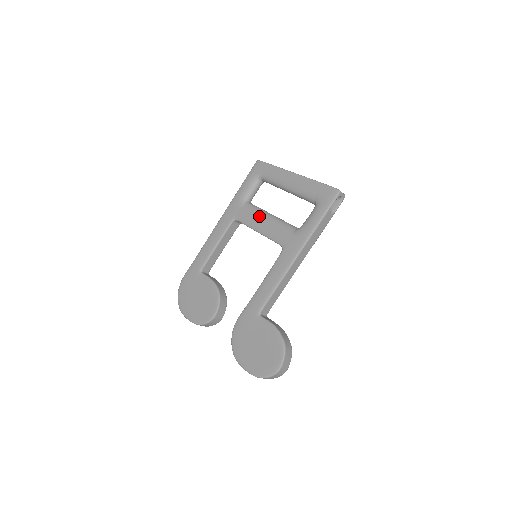
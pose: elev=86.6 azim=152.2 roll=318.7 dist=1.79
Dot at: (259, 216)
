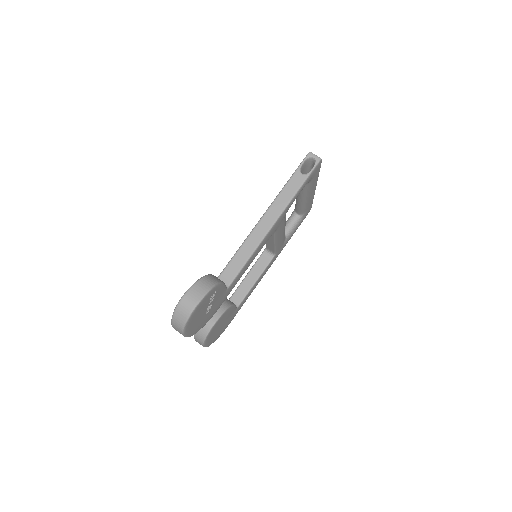
Dot at: occluded
